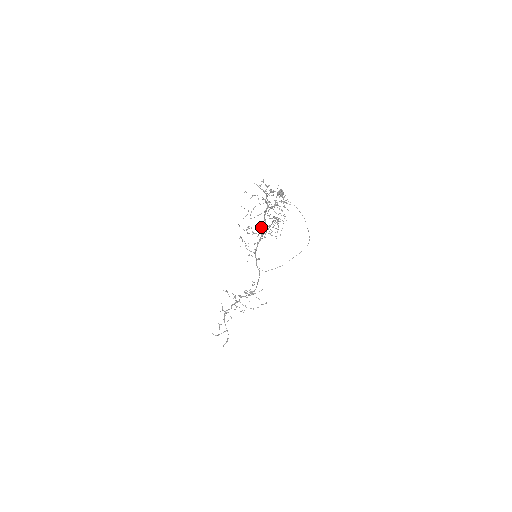
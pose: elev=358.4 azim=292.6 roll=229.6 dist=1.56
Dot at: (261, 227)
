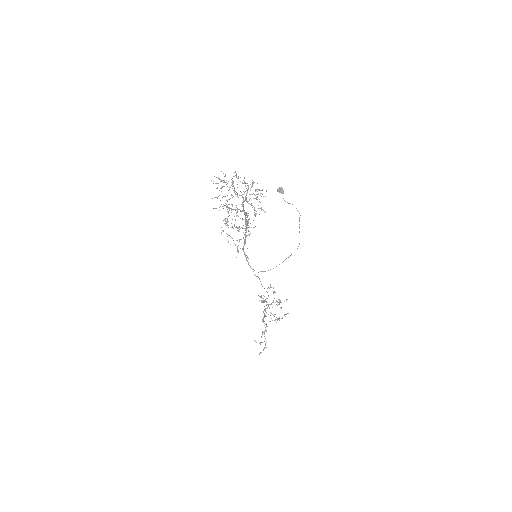
Dot at: occluded
